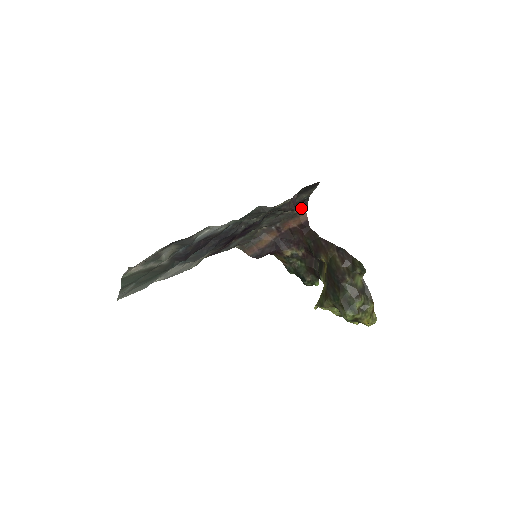
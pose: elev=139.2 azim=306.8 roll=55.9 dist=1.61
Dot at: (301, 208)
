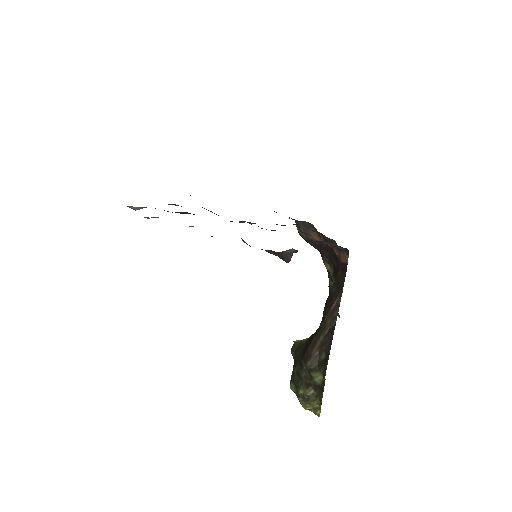
Dot at: (340, 249)
